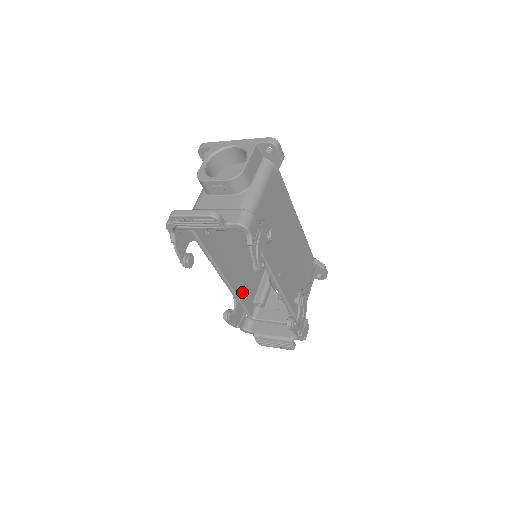
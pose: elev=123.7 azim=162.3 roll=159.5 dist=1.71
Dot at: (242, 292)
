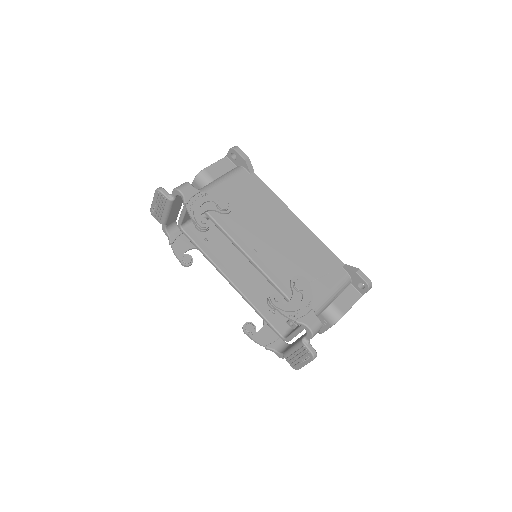
Dot at: (263, 305)
